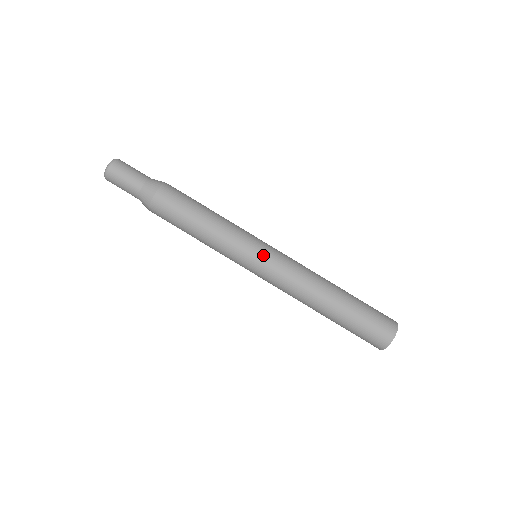
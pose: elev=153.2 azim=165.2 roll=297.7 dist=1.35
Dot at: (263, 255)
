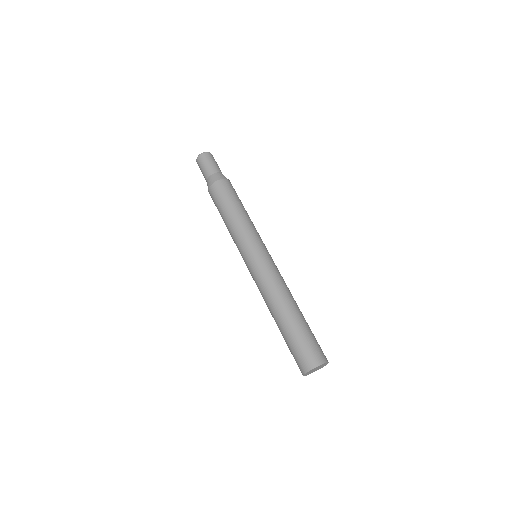
Dot at: (250, 258)
